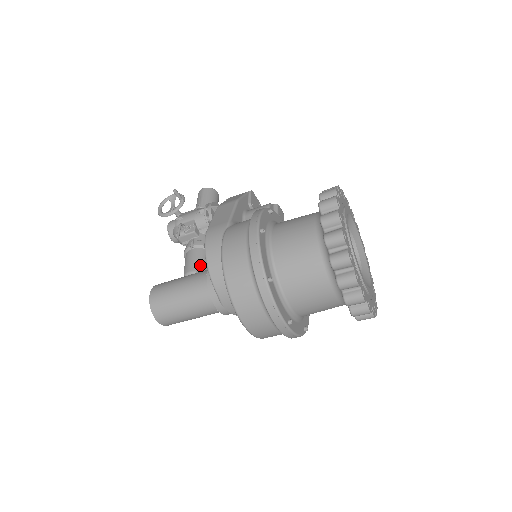
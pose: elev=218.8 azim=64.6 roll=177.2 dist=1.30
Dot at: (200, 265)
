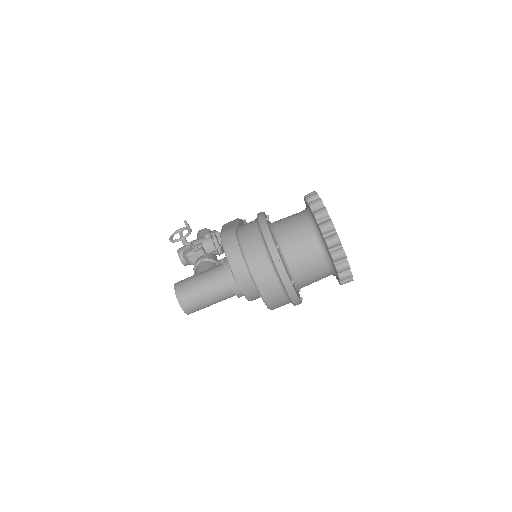
Dot at: occluded
